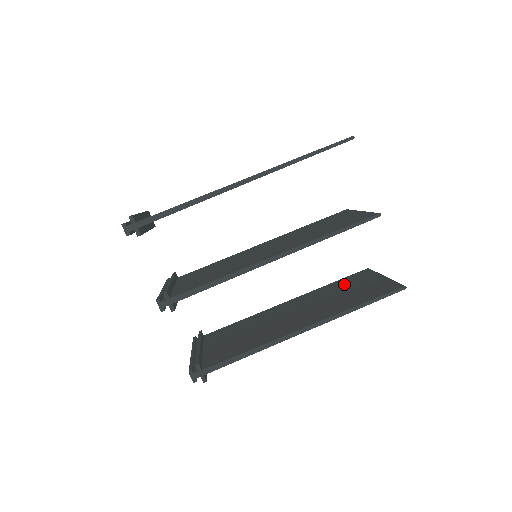
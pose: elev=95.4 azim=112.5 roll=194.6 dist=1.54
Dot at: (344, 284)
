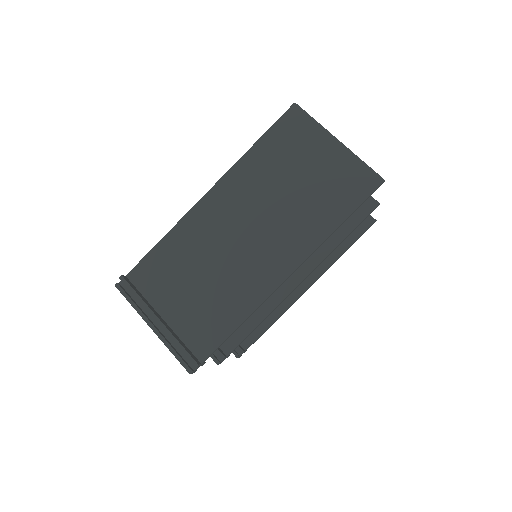
Dot at: occluded
